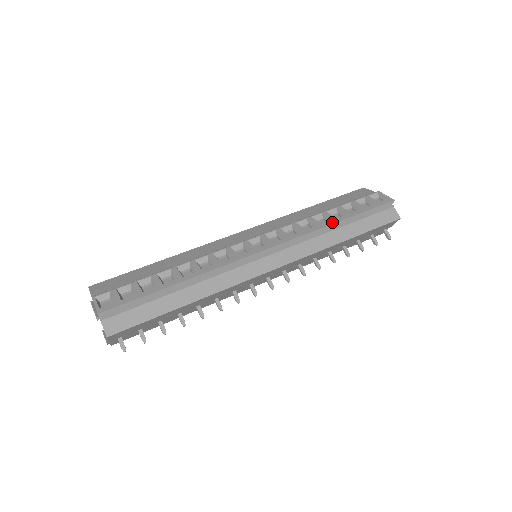
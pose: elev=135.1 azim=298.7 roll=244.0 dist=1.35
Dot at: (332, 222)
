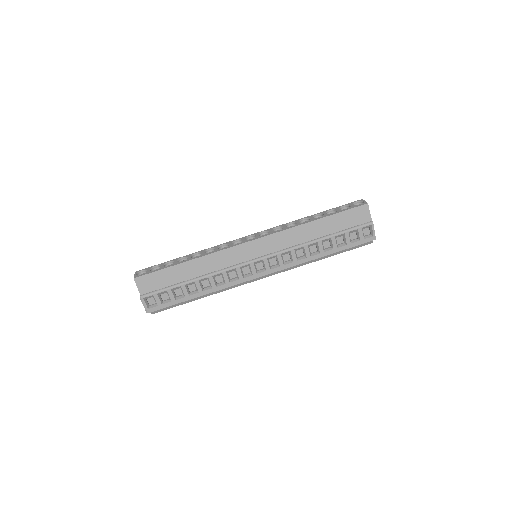
Dot at: (319, 256)
